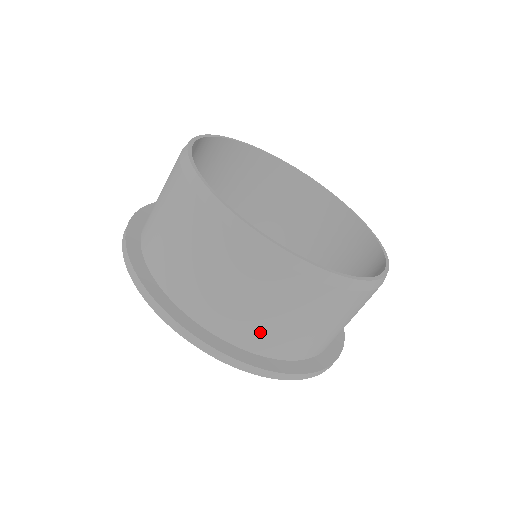
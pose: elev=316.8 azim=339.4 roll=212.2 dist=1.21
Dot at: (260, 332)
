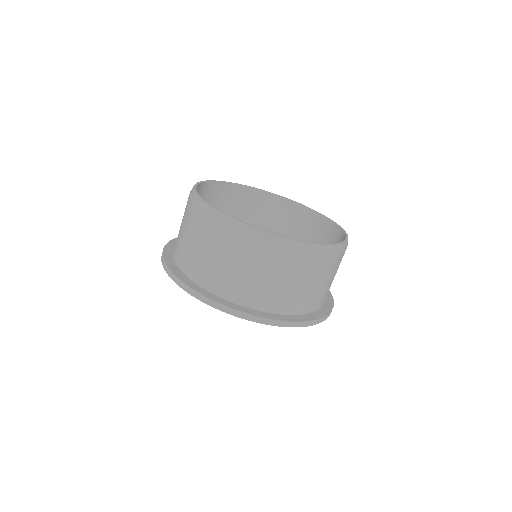
Dot at: (198, 265)
